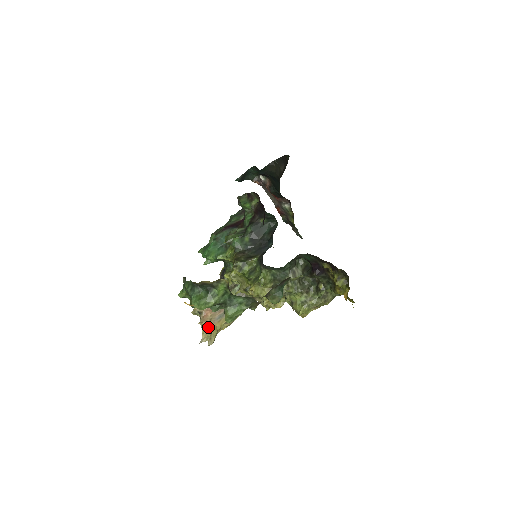
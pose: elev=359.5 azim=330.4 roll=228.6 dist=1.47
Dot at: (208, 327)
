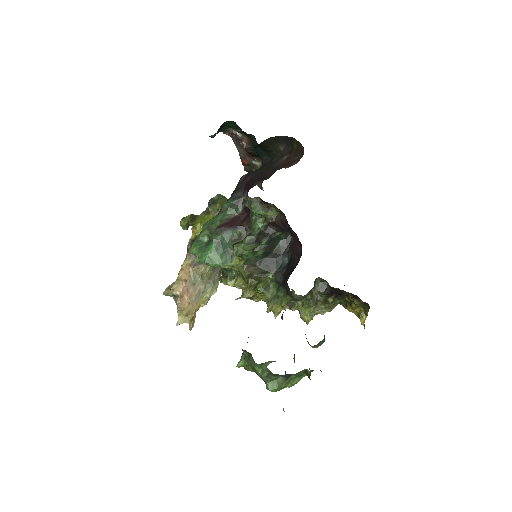
Dot at: (187, 311)
